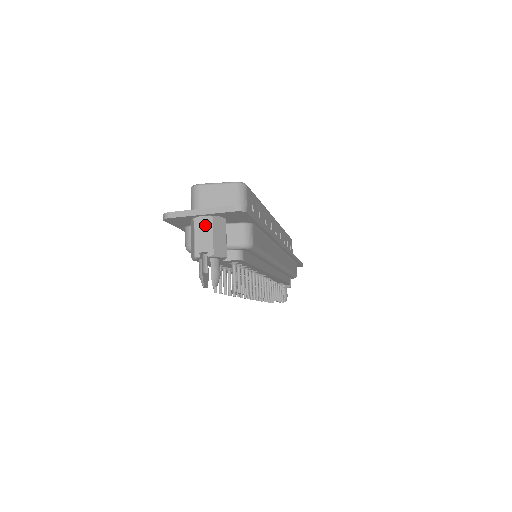
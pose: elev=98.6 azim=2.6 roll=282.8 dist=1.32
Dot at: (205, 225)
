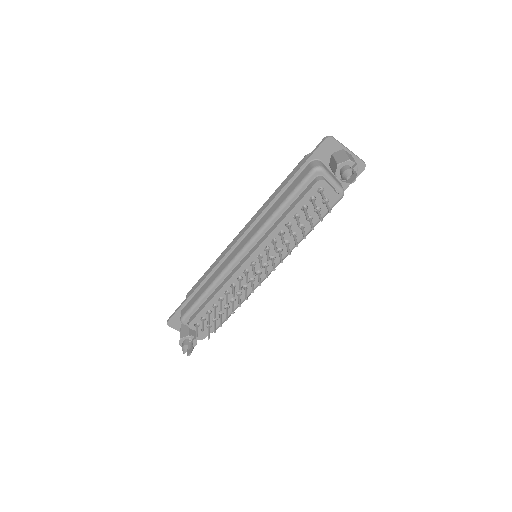
Dot at: (350, 155)
